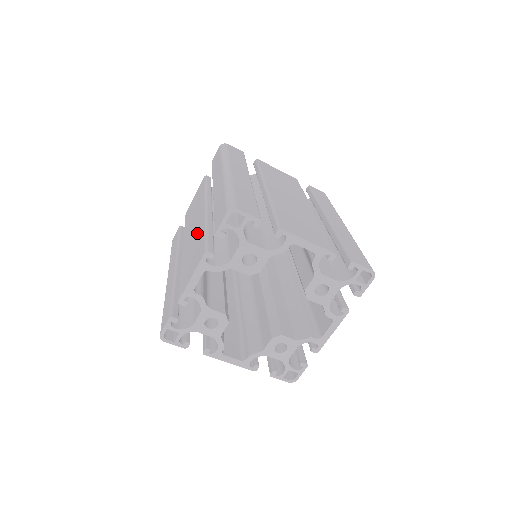
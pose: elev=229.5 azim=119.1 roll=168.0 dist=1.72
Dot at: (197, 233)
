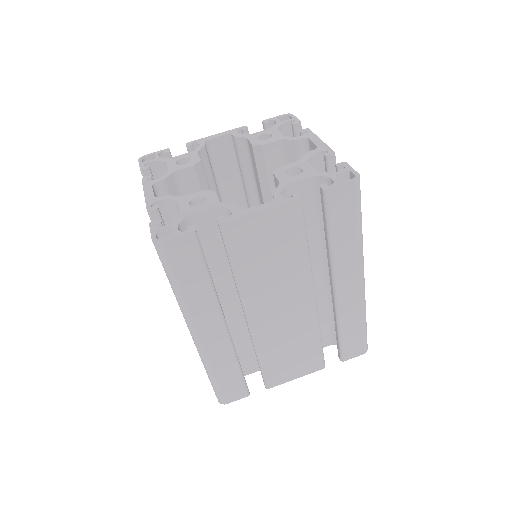
Dot at: occluded
